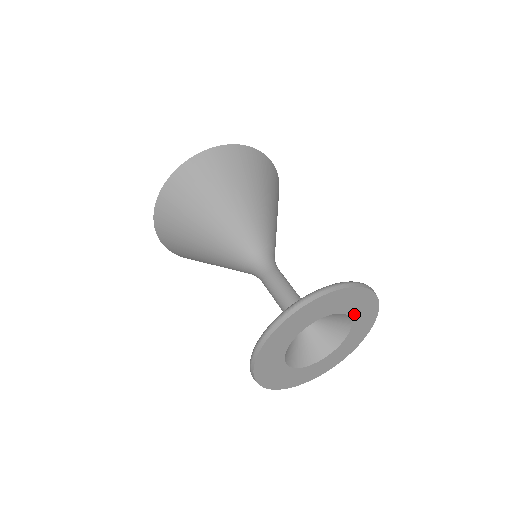
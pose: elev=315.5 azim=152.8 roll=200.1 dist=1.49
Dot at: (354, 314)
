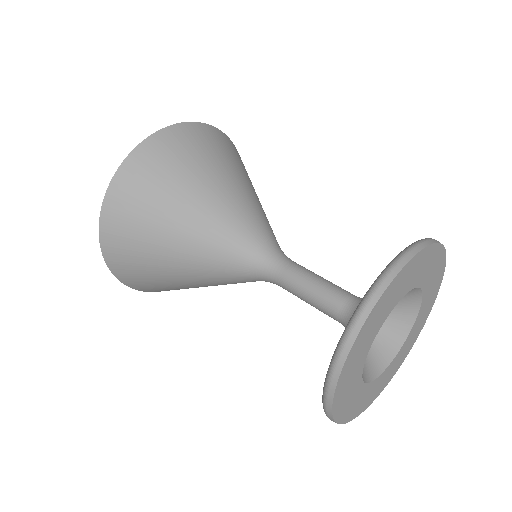
Dot at: (416, 321)
